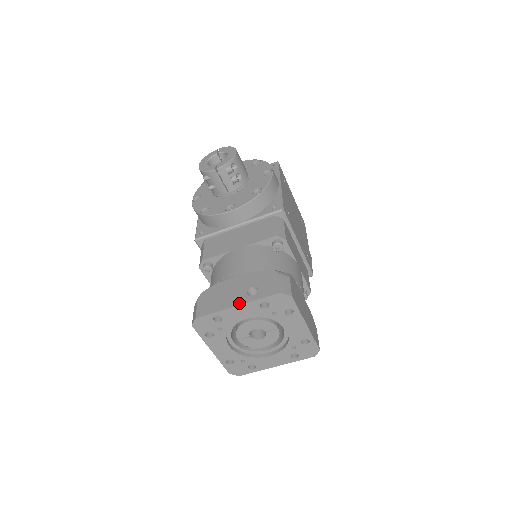
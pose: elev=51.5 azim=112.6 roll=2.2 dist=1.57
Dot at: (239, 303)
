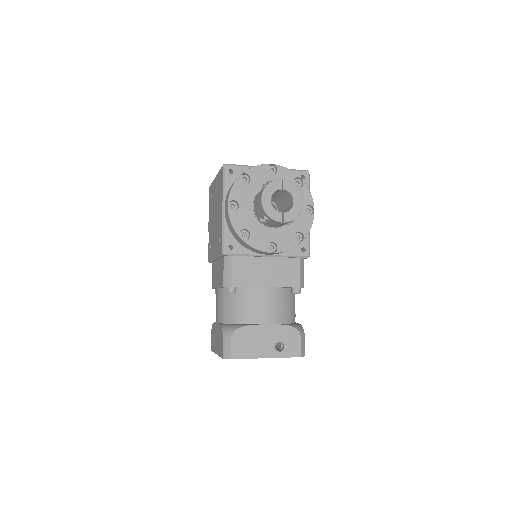
Dot at: (269, 356)
